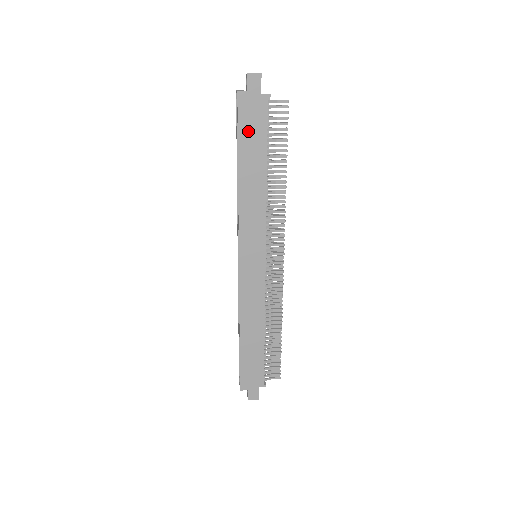
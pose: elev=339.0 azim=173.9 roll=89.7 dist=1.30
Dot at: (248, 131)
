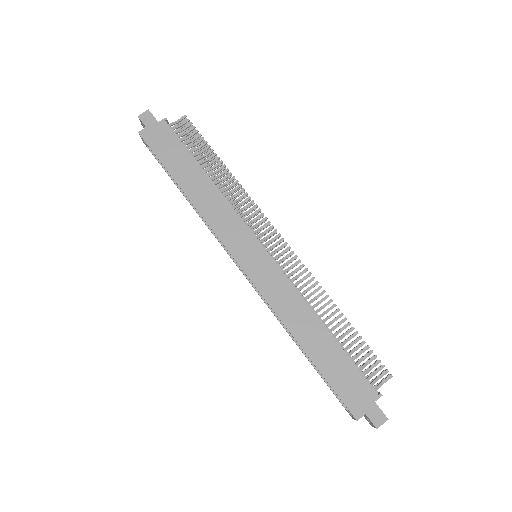
Dot at: (167, 154)
